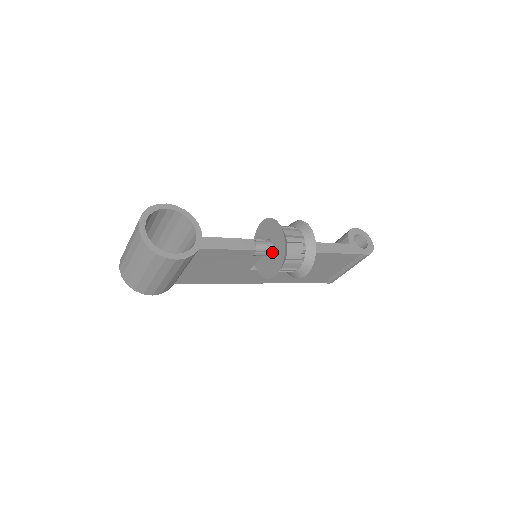
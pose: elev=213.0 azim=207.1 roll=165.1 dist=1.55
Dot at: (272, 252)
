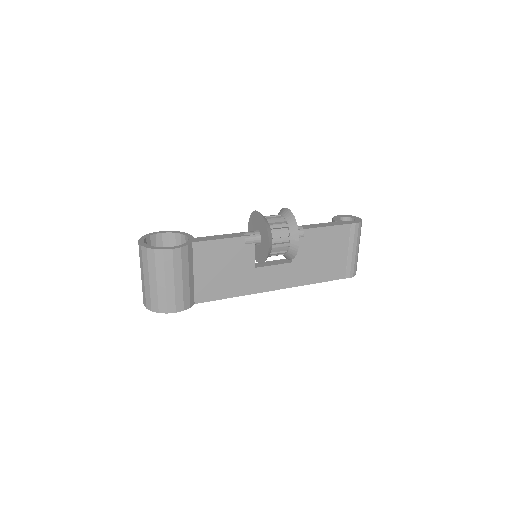
Dot at: (260, 235)
